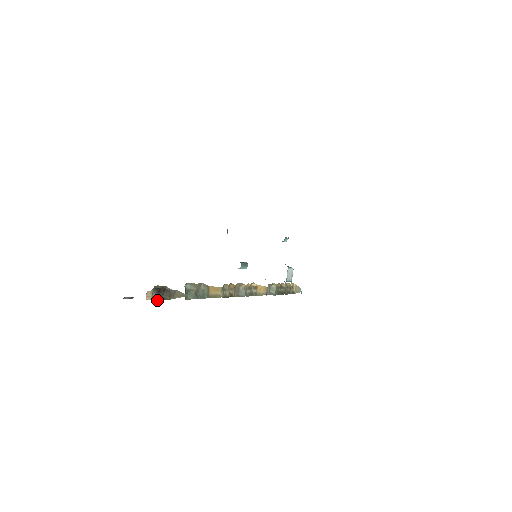
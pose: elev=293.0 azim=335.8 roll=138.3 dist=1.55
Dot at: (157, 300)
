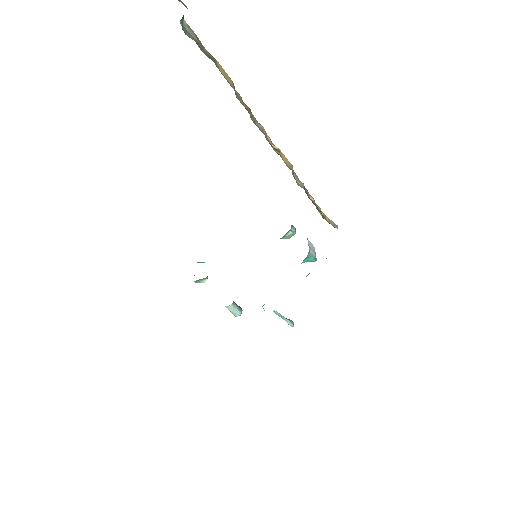
Dot at: out of frame
